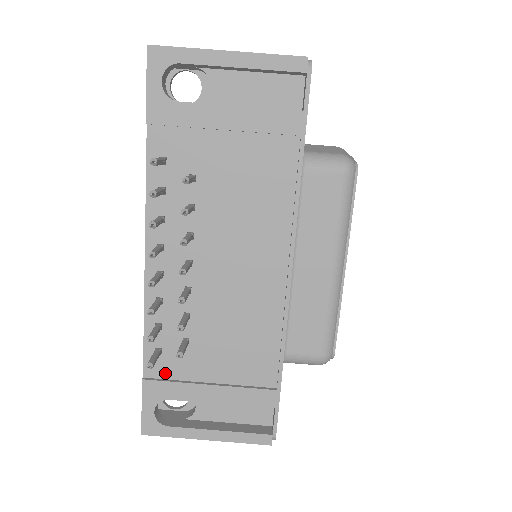
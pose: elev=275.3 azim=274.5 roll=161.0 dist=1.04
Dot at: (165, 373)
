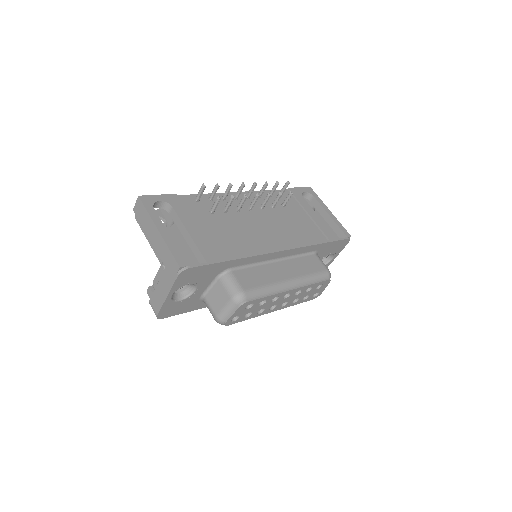
Dot at: (186, 205)
